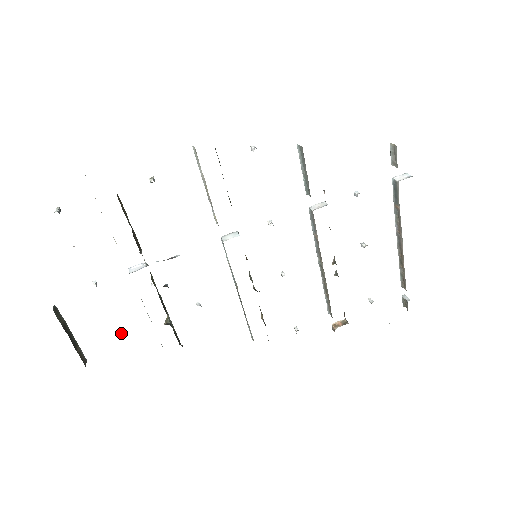
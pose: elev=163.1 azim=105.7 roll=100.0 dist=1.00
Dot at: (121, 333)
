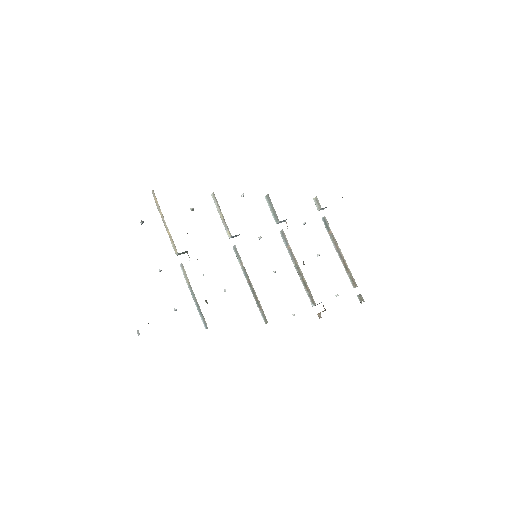
Dot at: occluded
